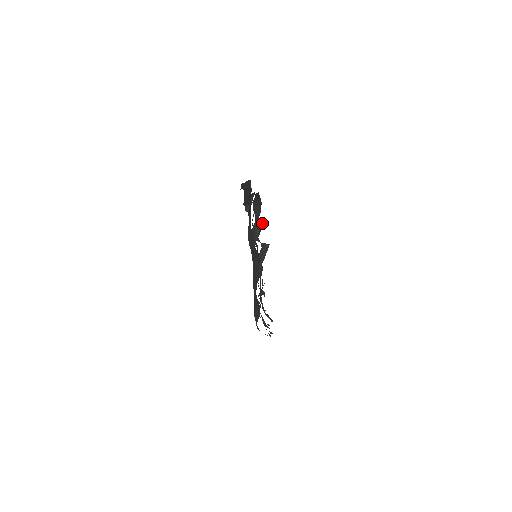
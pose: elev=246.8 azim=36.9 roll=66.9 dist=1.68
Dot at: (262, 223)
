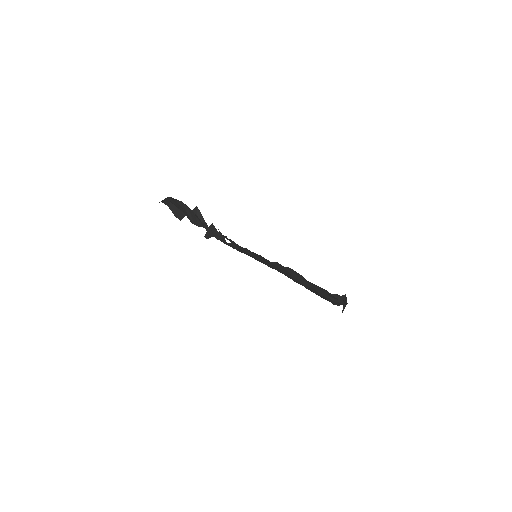
Dot at: occluded
